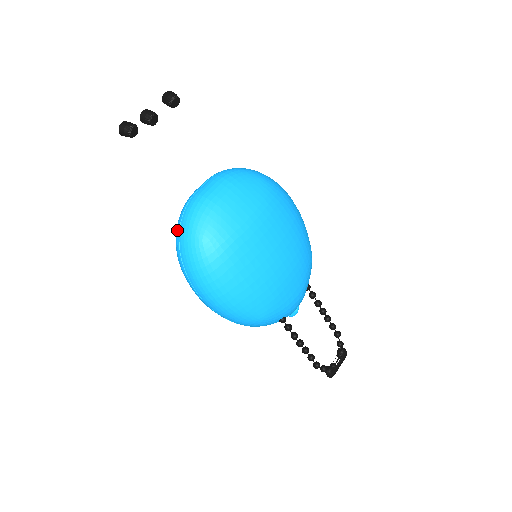
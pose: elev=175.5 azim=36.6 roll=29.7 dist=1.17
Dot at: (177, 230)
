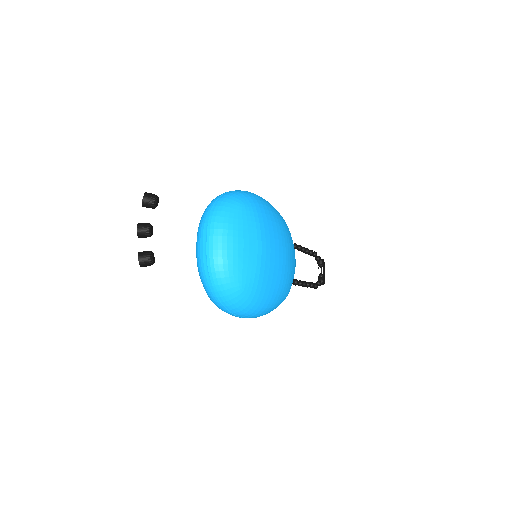
Dot at: (210, 292)
